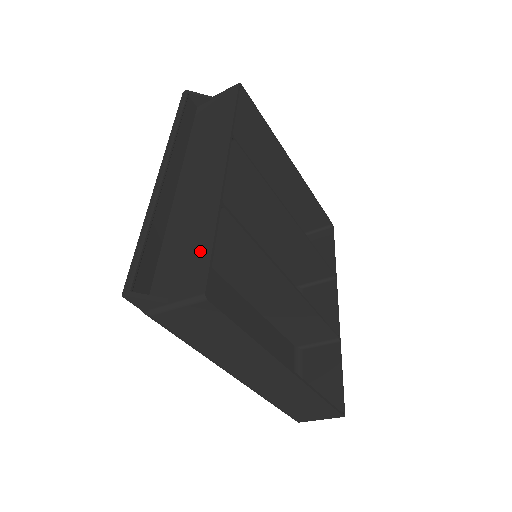
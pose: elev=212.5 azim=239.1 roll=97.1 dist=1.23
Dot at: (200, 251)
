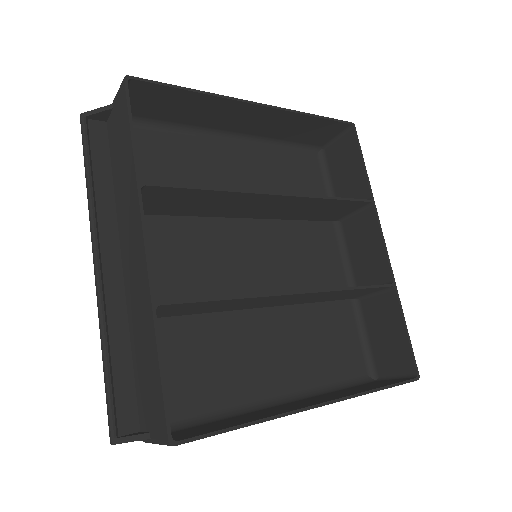
Dot at: (154, 377)
